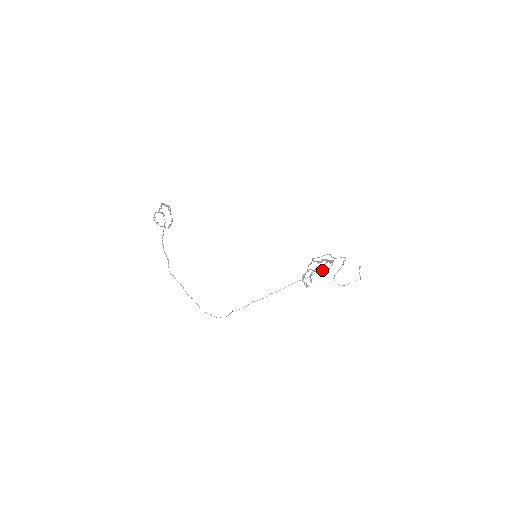
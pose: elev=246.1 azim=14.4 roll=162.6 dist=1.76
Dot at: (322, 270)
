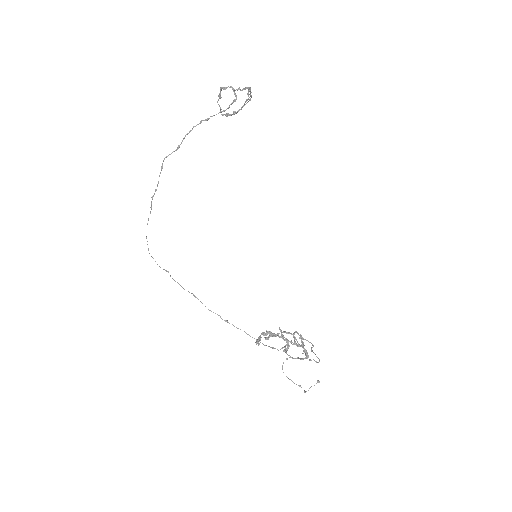
Dot at: occluded
